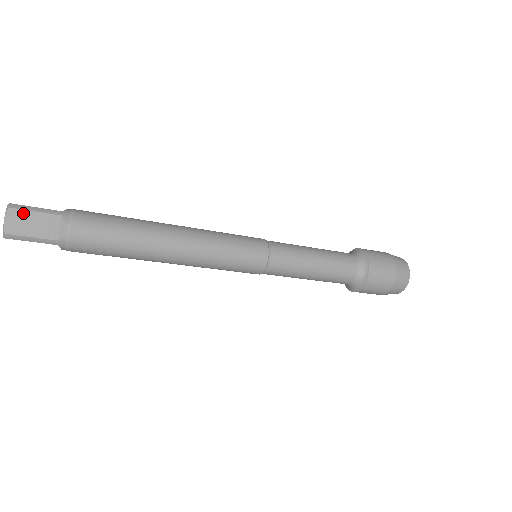
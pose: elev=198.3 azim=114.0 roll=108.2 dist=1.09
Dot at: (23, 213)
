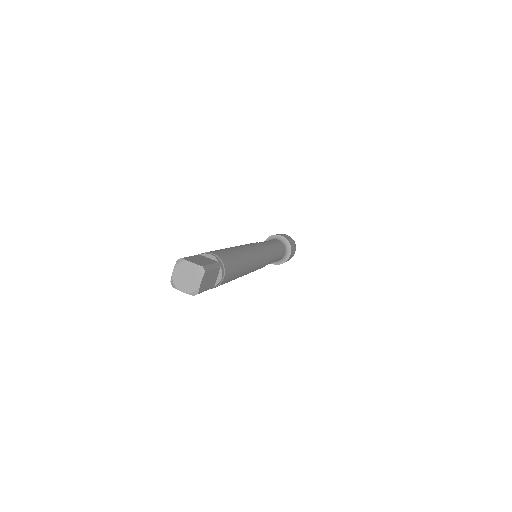
Dot at: (209, 273)
